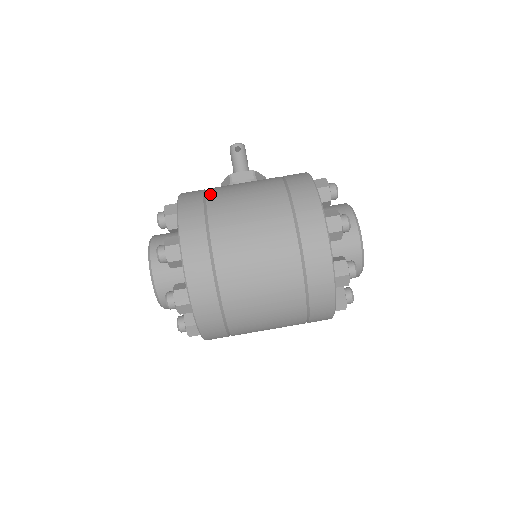
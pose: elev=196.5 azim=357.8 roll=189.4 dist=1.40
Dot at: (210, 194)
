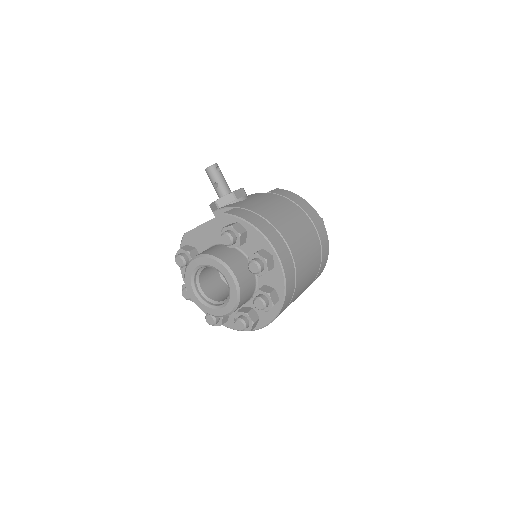
Dot at: (258, 212)
